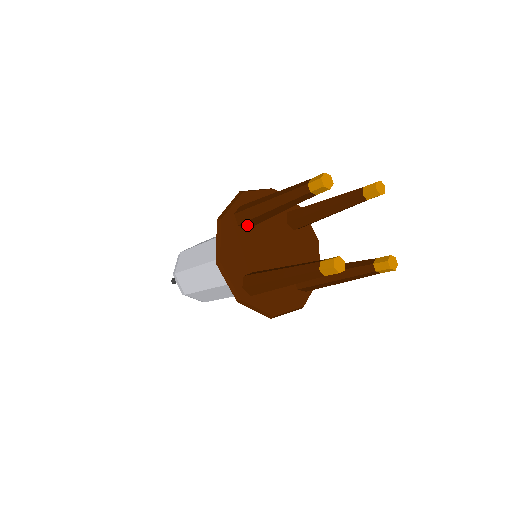
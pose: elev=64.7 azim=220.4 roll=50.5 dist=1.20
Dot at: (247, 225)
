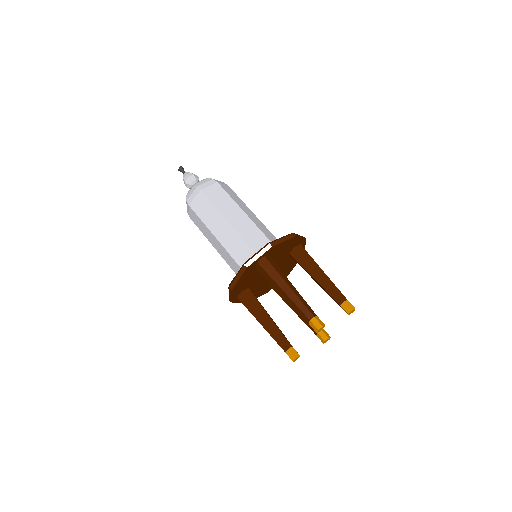
Dot at: occluded
